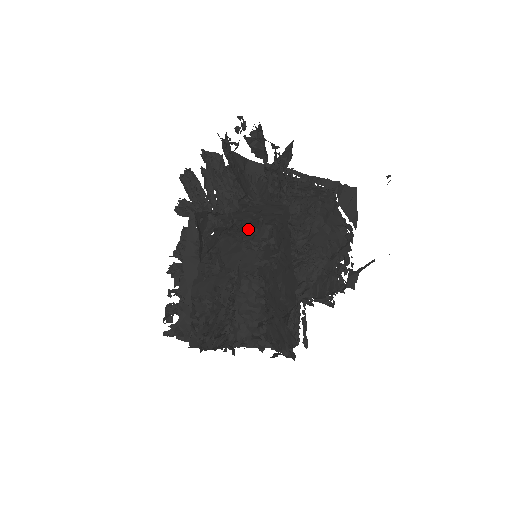
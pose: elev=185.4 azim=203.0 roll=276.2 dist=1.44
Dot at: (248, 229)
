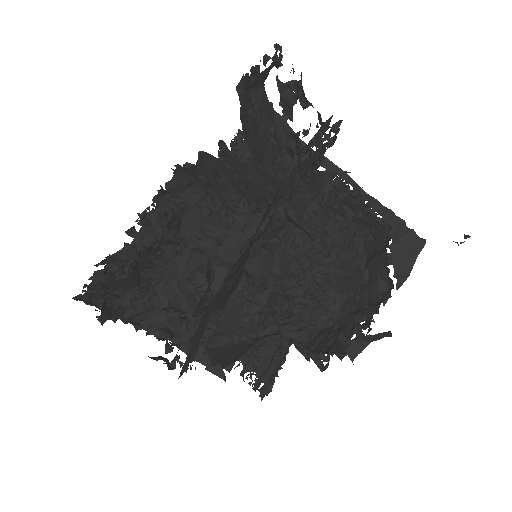
Dot at: (238, 202)
